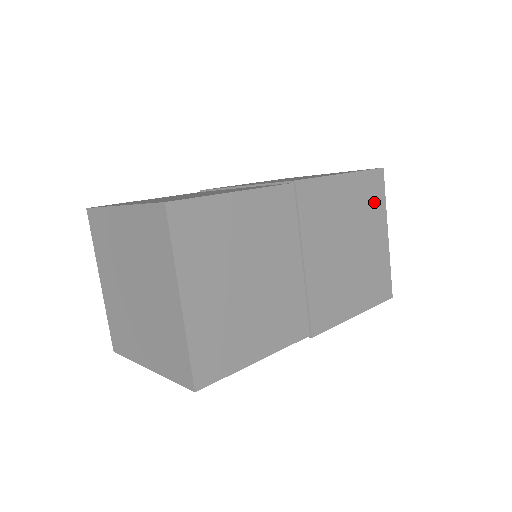
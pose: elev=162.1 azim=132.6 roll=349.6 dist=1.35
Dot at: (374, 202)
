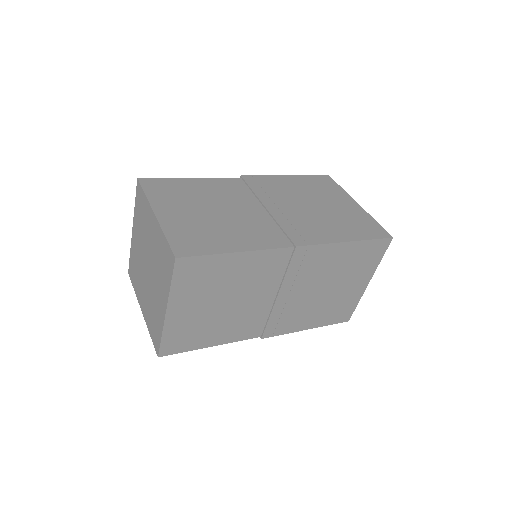
Dot at: (329, 189)
